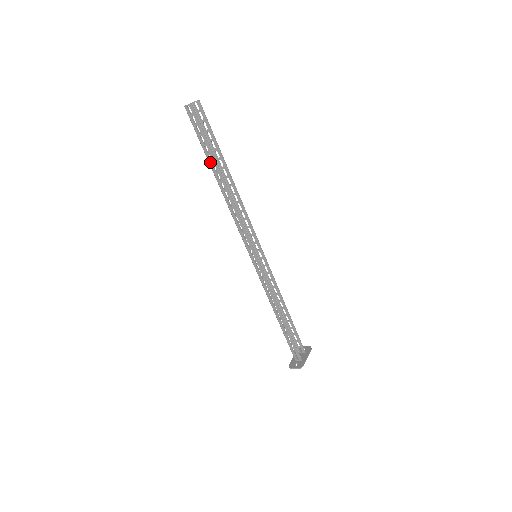
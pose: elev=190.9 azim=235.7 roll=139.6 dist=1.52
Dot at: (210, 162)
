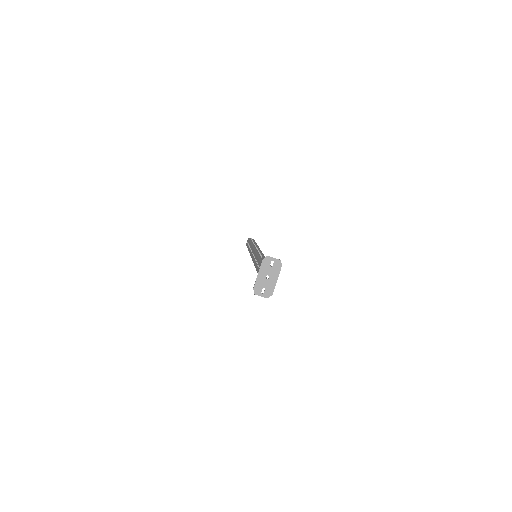
Dot at: occluded
